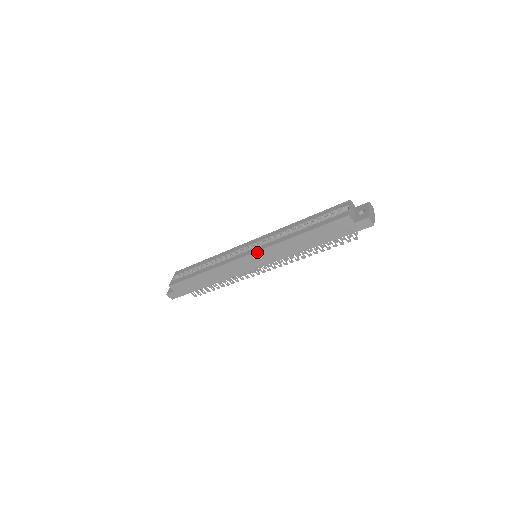
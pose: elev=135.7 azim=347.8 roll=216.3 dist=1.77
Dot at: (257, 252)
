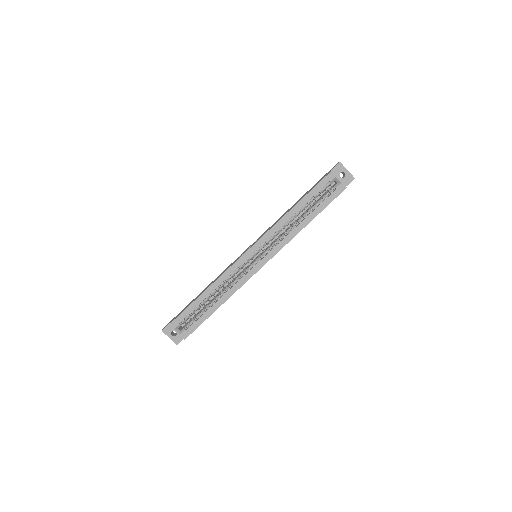
Dot at: occluded
